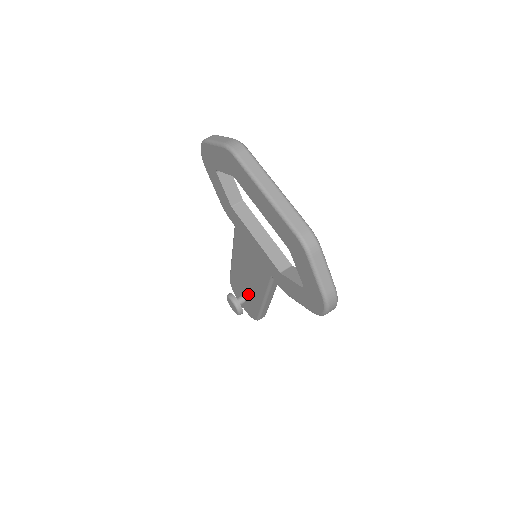
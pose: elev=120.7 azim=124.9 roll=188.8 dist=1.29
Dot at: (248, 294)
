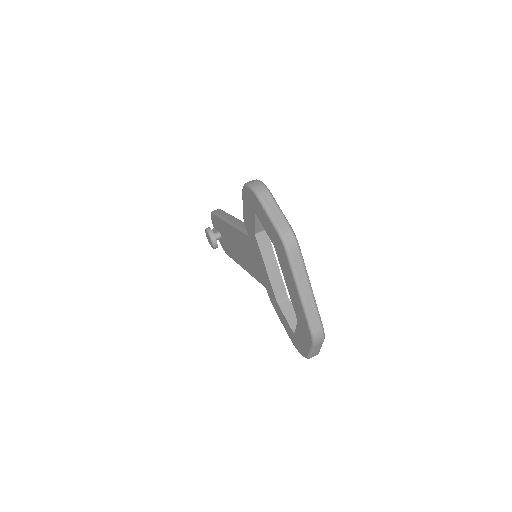
Dot at: (229, 245)
